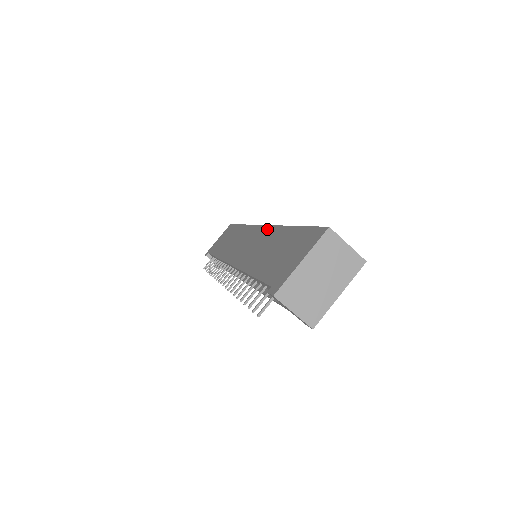
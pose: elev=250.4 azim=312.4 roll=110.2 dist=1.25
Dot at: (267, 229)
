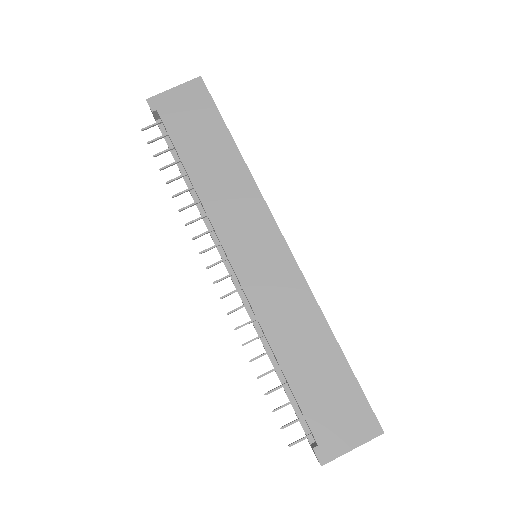
Dot at: (299, 280)
